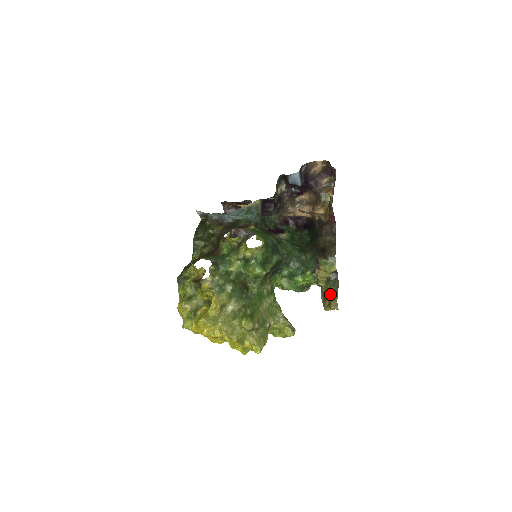
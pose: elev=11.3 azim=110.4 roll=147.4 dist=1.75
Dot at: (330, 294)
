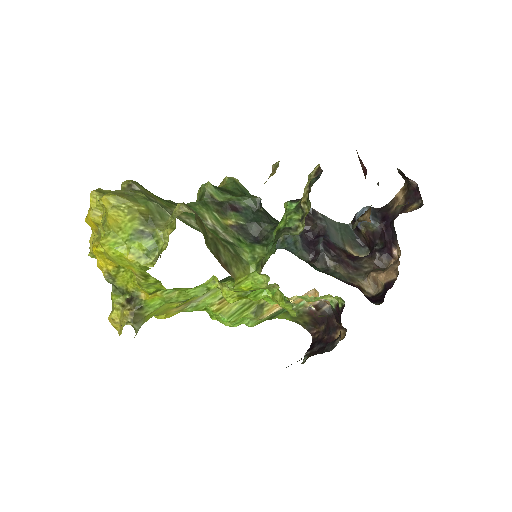
Dot at: occluded
